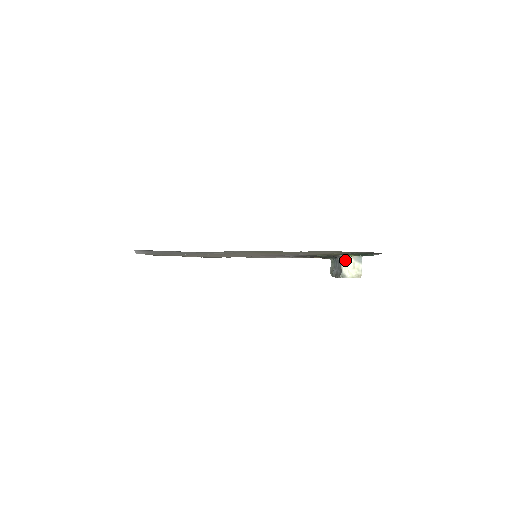
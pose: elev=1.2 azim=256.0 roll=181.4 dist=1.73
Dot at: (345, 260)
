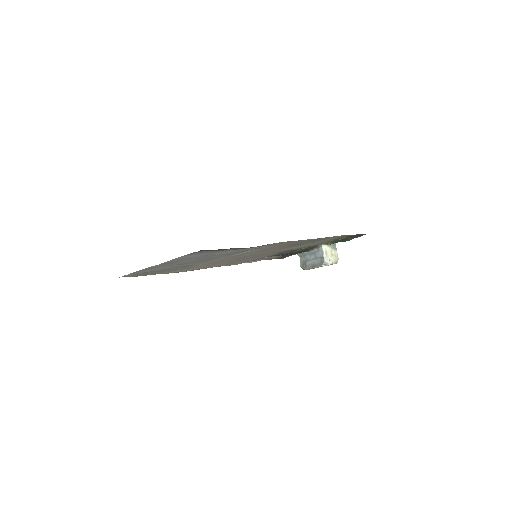
Dot at: (325, 249)
